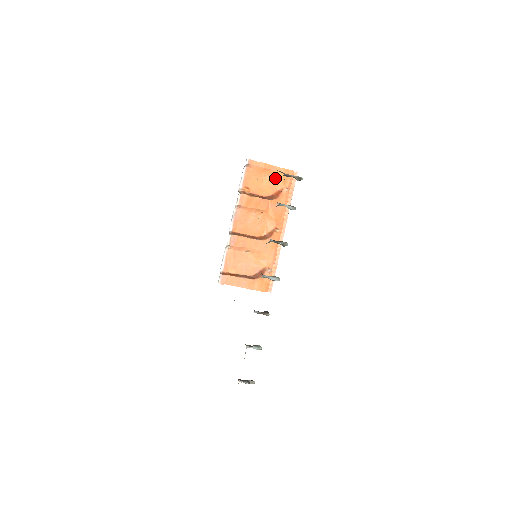
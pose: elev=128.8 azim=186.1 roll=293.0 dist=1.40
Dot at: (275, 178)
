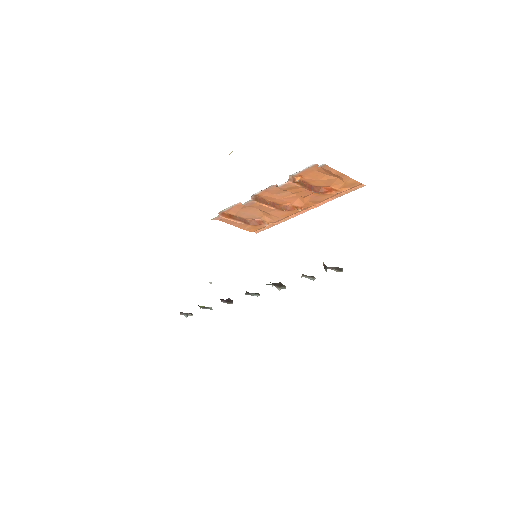
Dot at: (338, 180)
